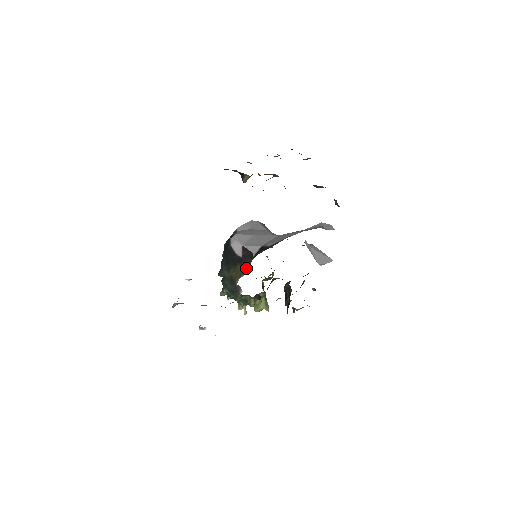
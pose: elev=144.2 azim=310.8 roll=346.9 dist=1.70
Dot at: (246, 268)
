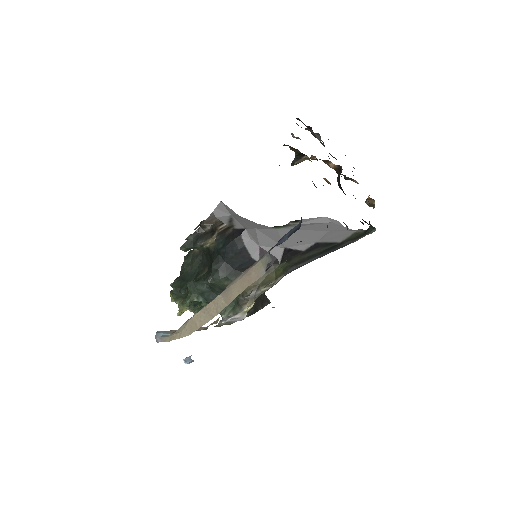
Dot at: (267, 277)
